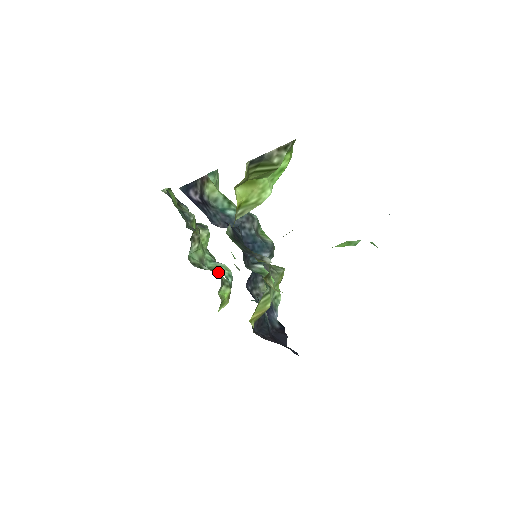
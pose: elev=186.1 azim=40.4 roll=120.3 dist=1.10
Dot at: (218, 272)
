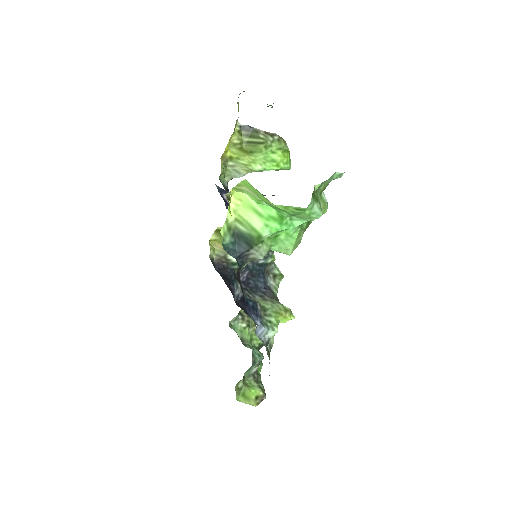
Dot at: occluded
